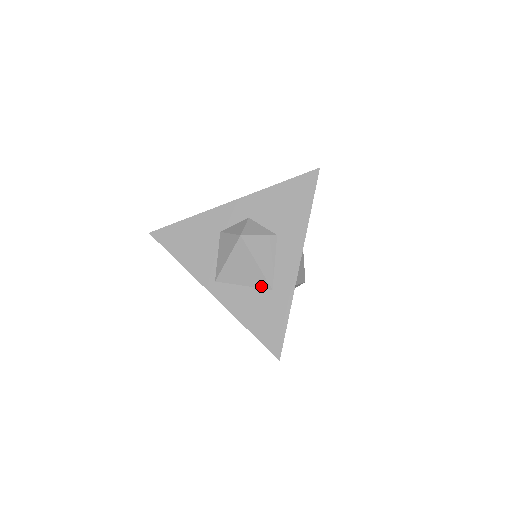
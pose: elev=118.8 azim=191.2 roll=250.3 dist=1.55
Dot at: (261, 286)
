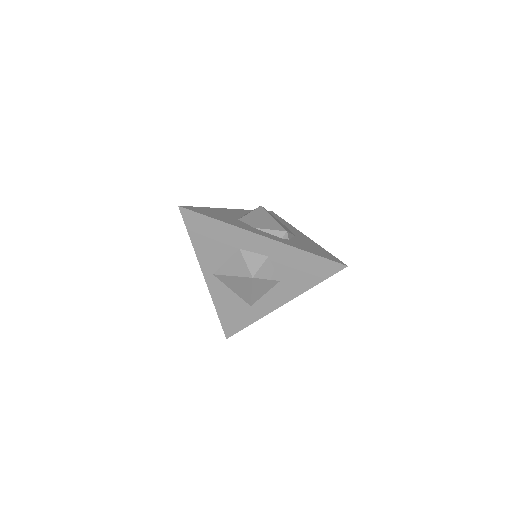
Dot at: (244, 300)
